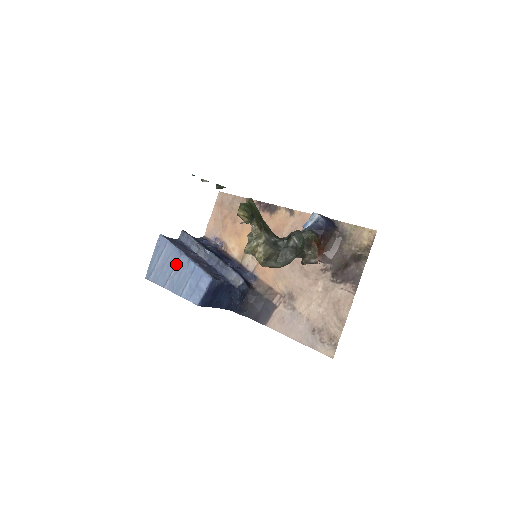
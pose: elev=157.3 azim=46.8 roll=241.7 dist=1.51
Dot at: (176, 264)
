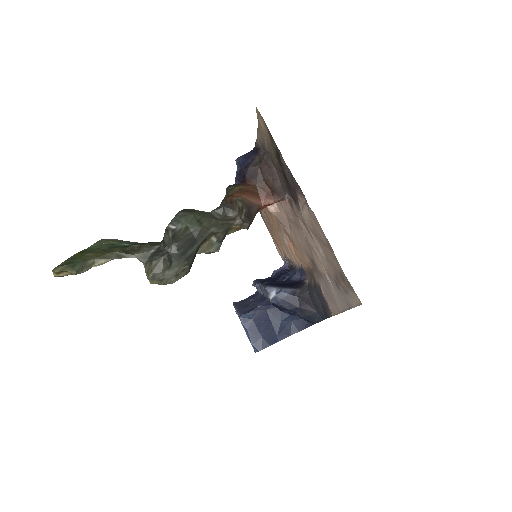
Dot at: occluded
